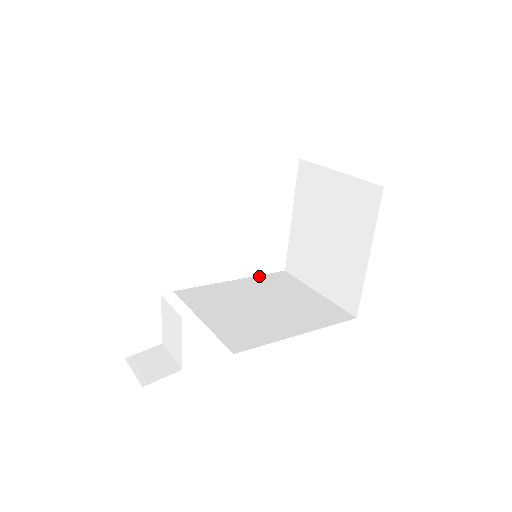
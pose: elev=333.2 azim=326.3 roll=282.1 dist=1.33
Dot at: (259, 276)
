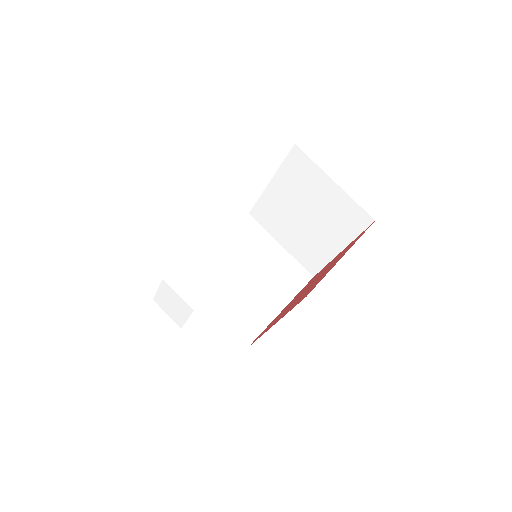
Dot at: (231, 228)
